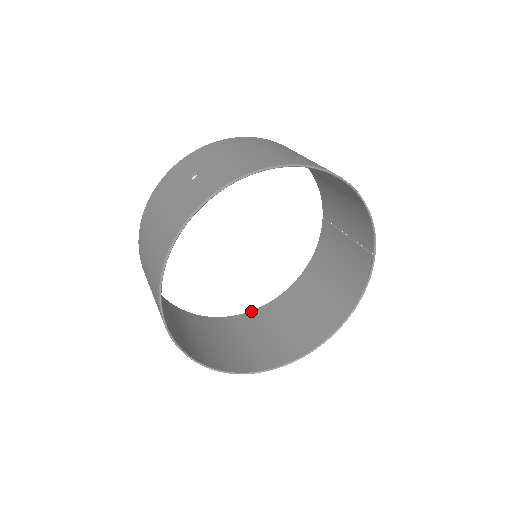
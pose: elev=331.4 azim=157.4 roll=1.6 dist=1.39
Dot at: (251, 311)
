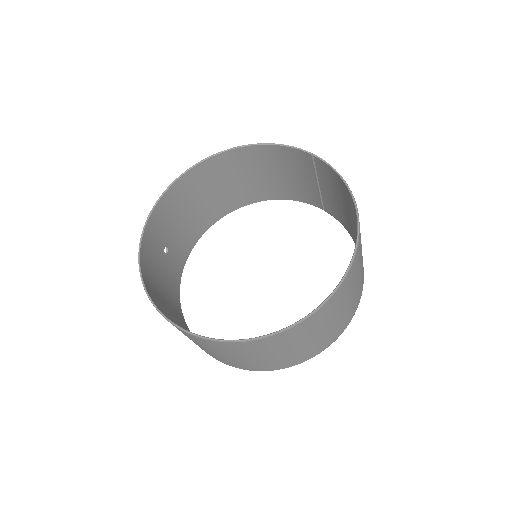
Dot at: occluded
